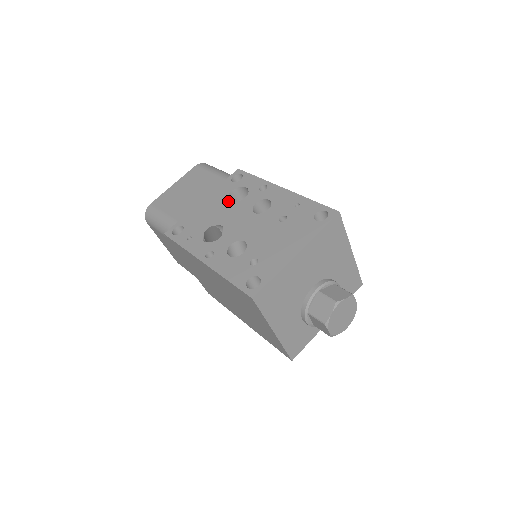
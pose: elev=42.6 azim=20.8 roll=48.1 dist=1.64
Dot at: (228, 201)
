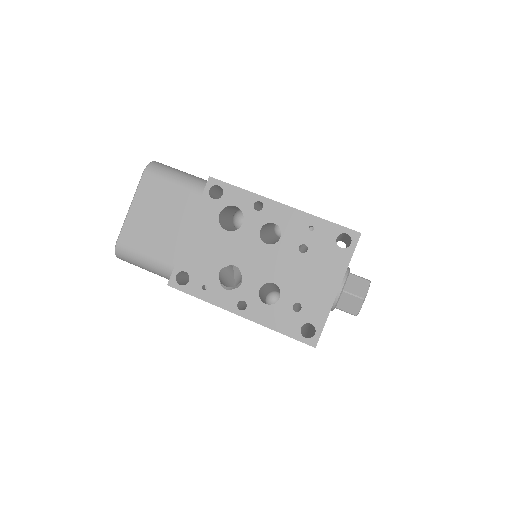
Dot at: (224, 230)
